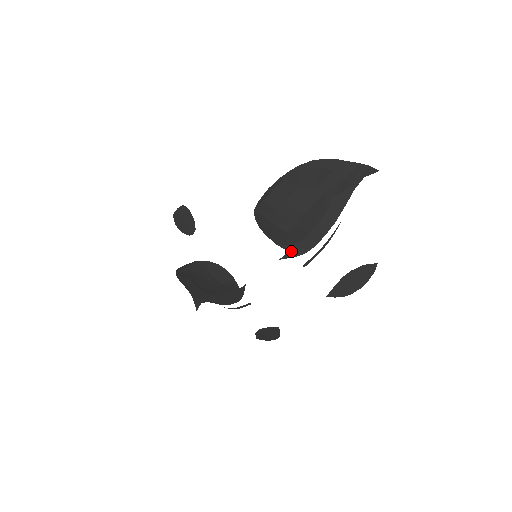
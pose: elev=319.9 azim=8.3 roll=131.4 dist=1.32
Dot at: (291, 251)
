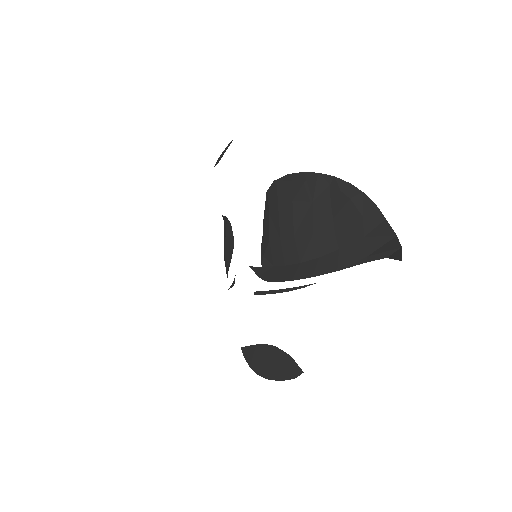
Dot at: (262, 268)
